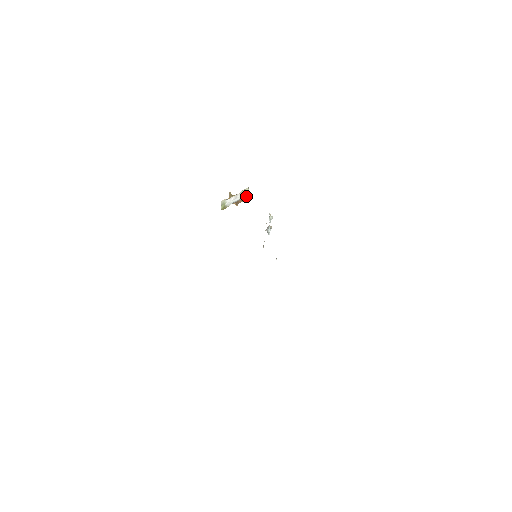
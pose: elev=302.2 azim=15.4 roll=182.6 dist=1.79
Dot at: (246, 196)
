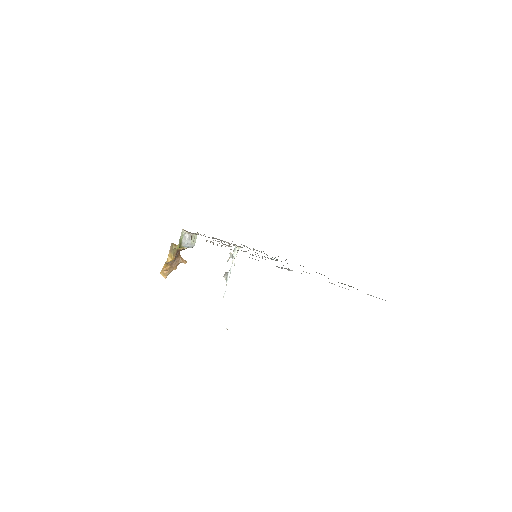
Dot at: (182, 259)
